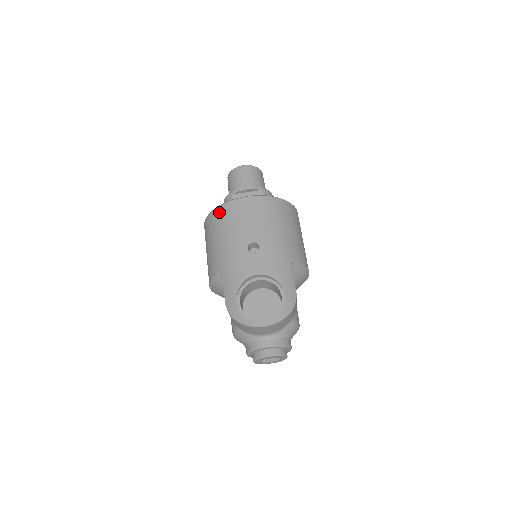
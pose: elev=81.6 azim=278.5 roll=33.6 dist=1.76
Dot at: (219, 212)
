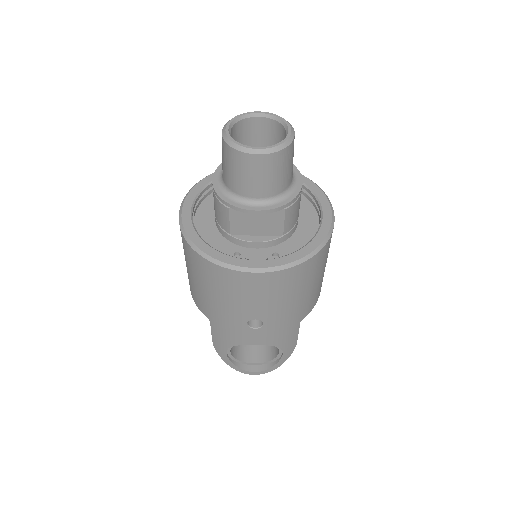
Dot at: (208, 268)
